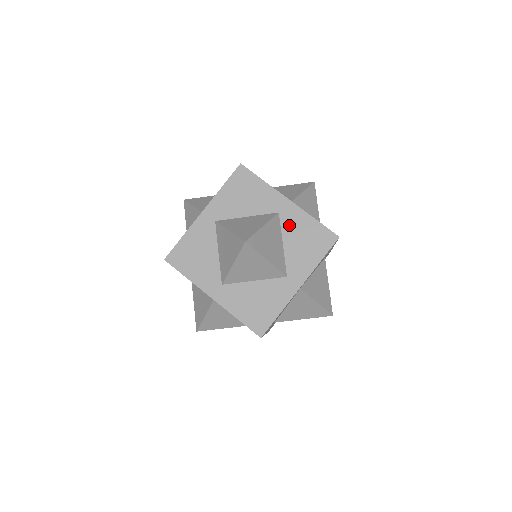
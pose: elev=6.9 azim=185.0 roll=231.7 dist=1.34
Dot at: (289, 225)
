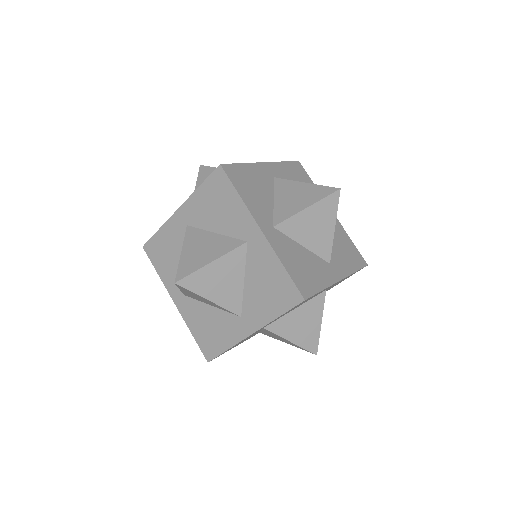
Dot at: (255, 261)
